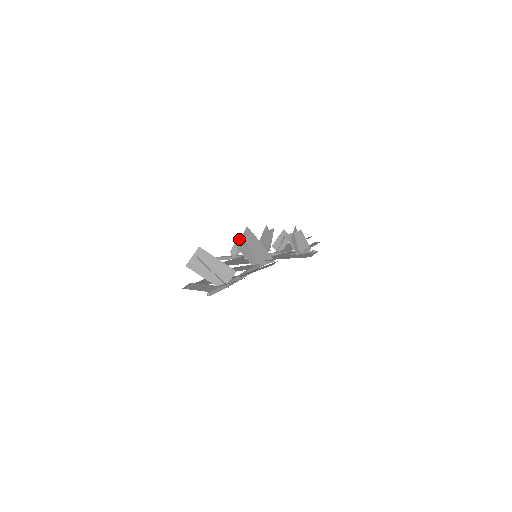
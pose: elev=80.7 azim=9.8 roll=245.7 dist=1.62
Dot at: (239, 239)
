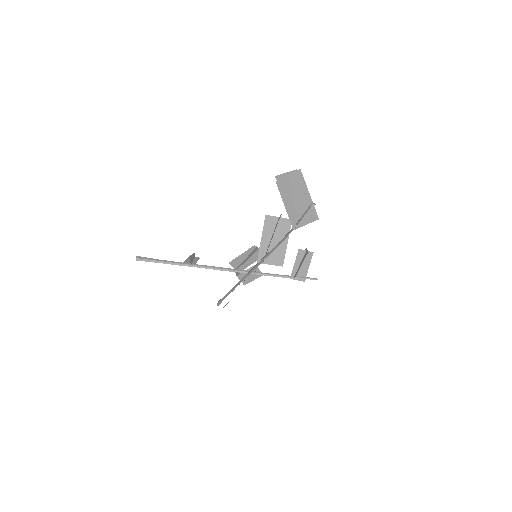
Dot at: (272, 218)
